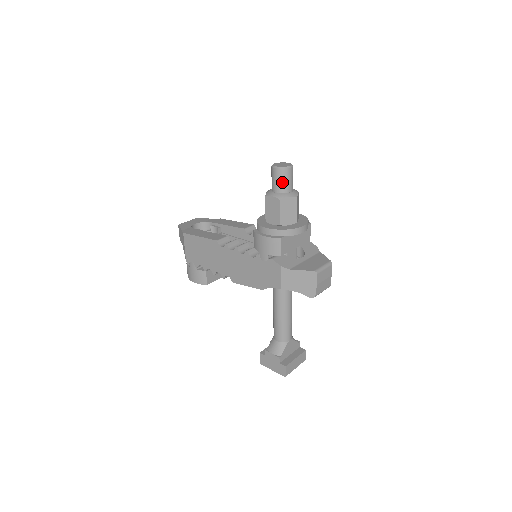
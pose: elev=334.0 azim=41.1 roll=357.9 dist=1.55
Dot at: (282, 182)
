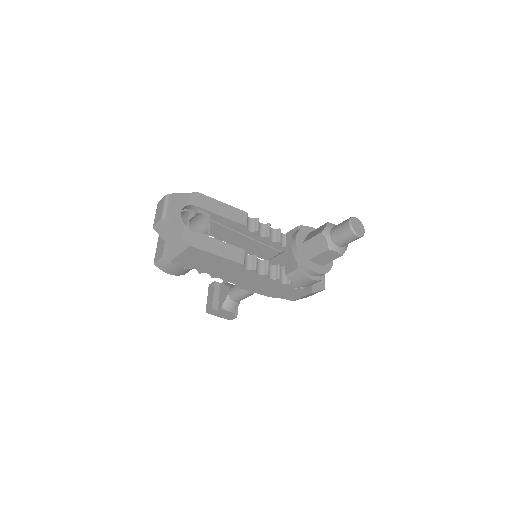
Dot at: occluded
